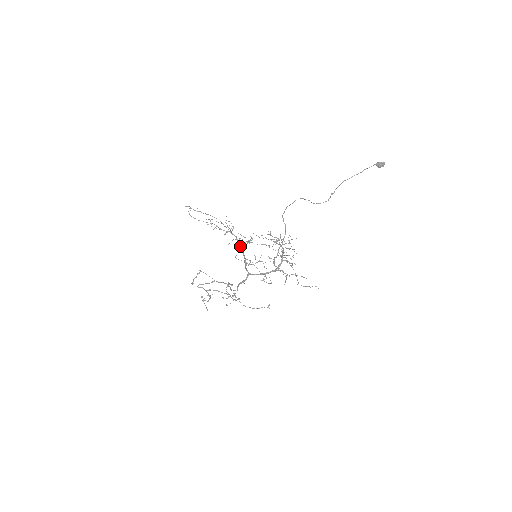
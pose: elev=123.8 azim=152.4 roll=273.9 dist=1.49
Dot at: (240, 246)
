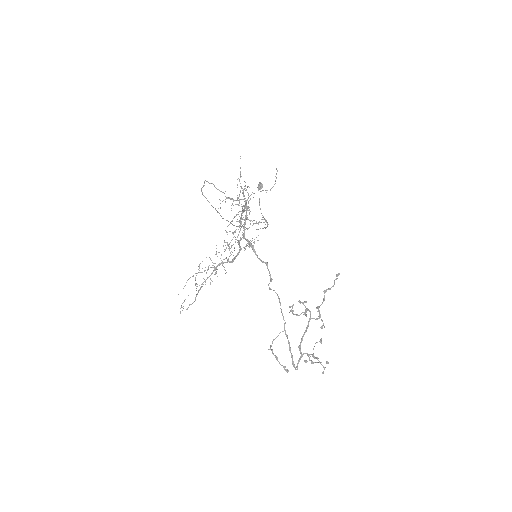
Dot at: (232, 260)
